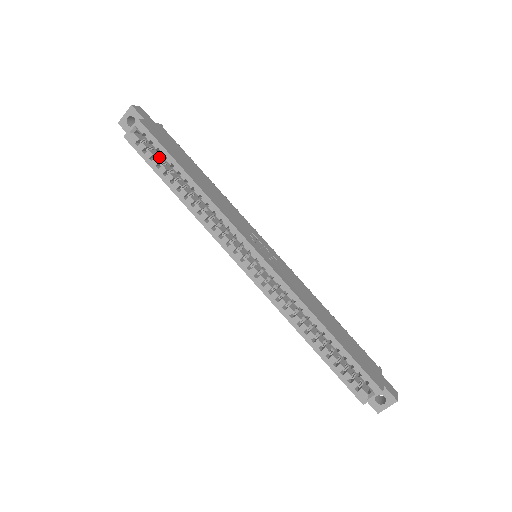
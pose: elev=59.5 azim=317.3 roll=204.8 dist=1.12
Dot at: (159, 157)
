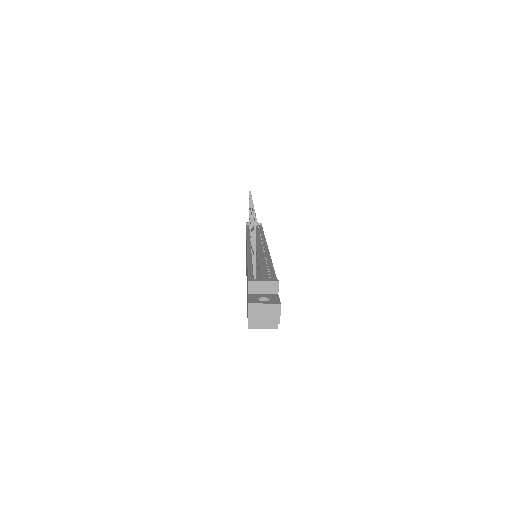
Dot at: occluded
